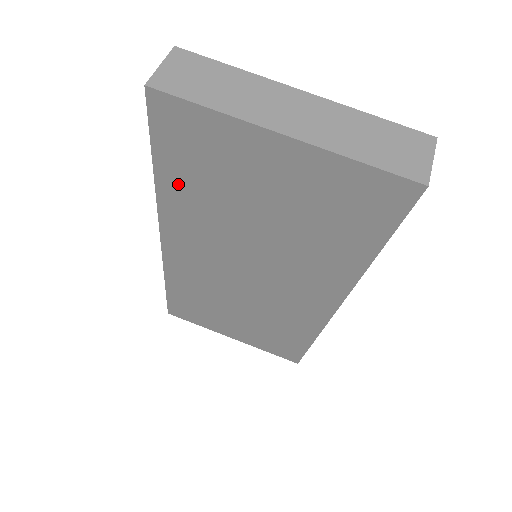
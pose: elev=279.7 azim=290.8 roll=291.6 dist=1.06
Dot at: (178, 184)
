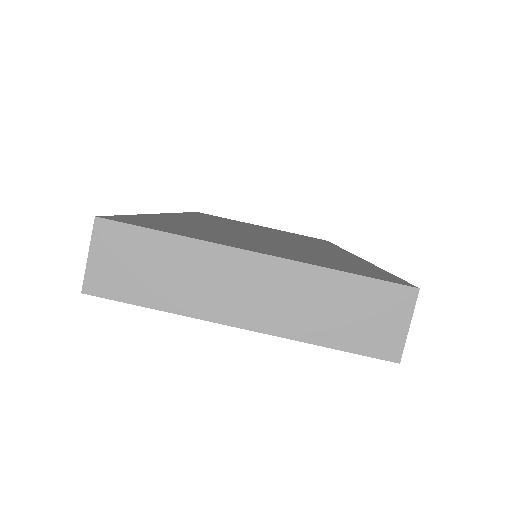
Dot at: occluded
